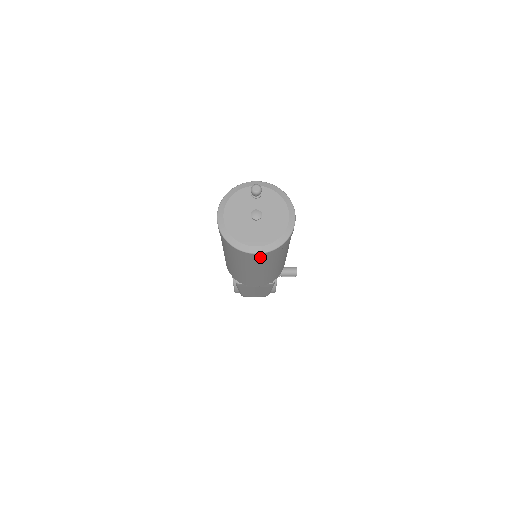
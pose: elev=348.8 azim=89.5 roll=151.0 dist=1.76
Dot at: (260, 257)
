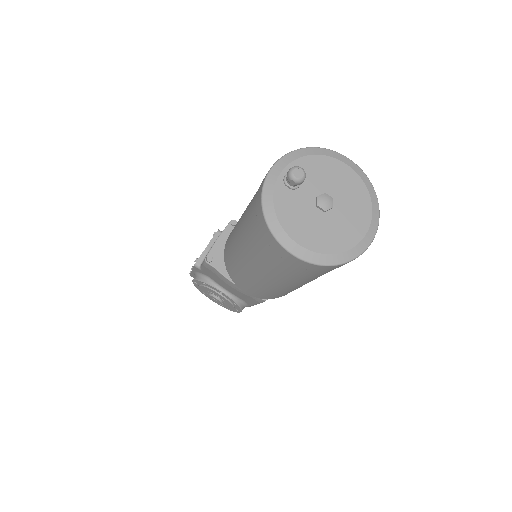
Dot at: occluded
